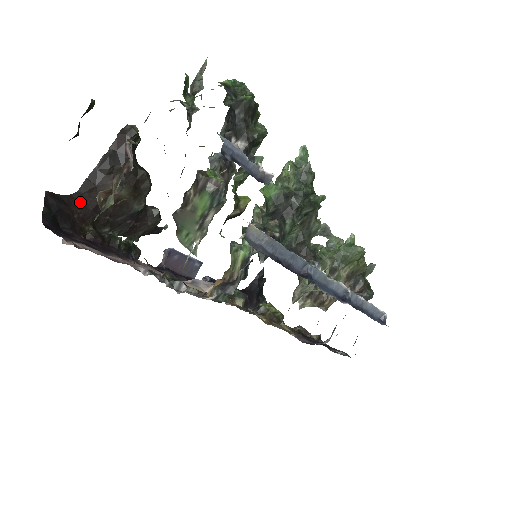
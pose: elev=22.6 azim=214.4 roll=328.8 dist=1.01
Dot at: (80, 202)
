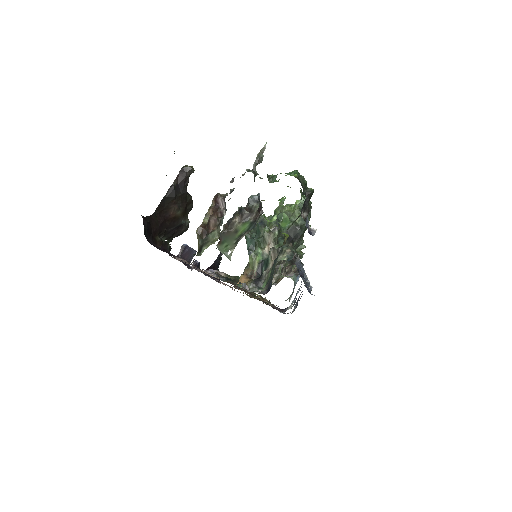
Dot at: (155, 220)
